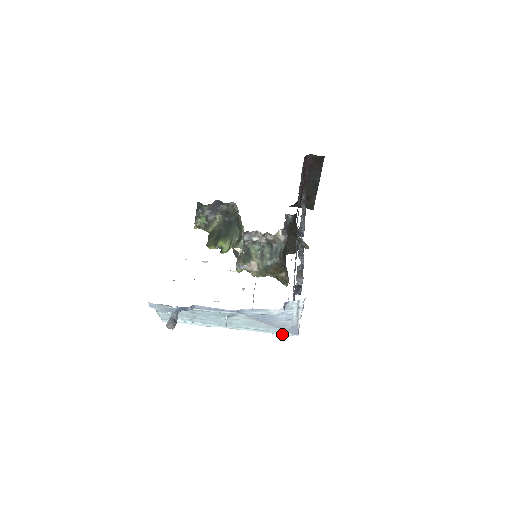
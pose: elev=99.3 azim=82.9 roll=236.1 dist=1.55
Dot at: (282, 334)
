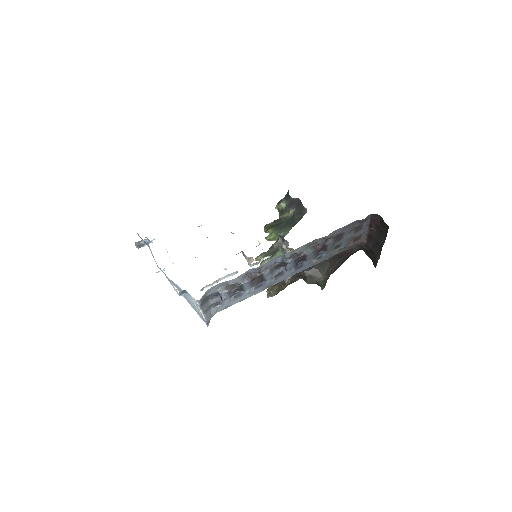
Dot at: occluded
